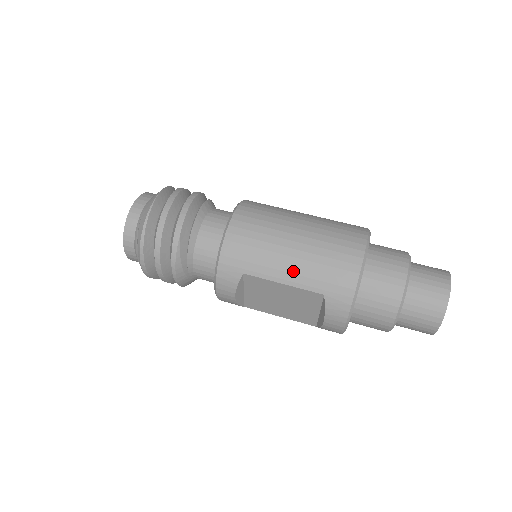
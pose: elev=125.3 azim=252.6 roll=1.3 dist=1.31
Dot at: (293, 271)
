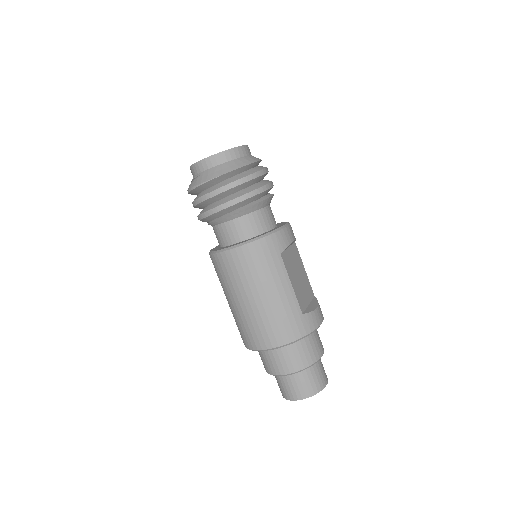
Dot at: (232, 307)
